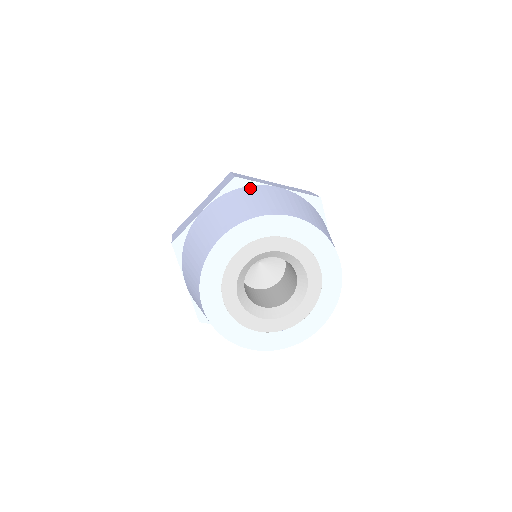
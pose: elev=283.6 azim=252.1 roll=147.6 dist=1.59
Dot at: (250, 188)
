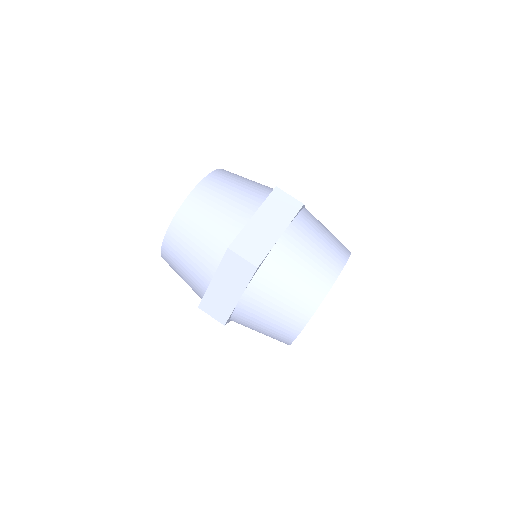
Dot at: (271, 262)
